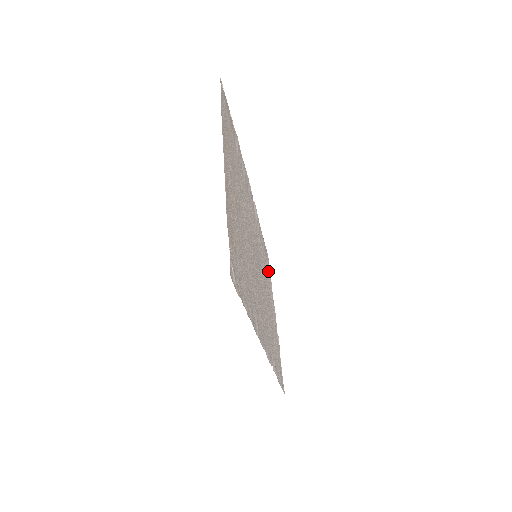
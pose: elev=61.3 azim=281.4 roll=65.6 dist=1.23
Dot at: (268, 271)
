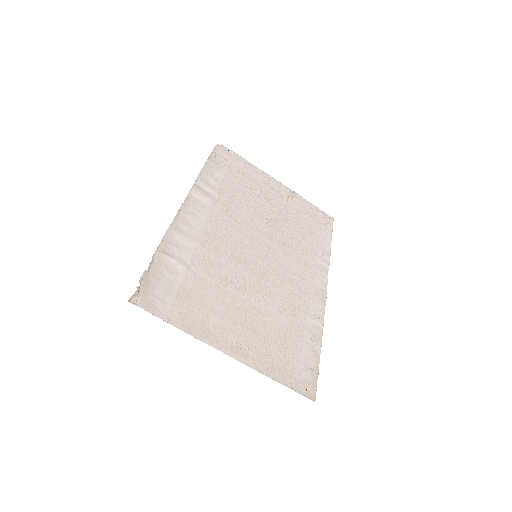
Dot at: (239, 169)
